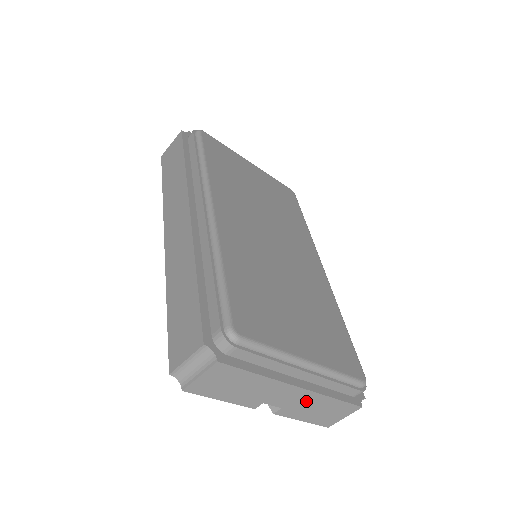
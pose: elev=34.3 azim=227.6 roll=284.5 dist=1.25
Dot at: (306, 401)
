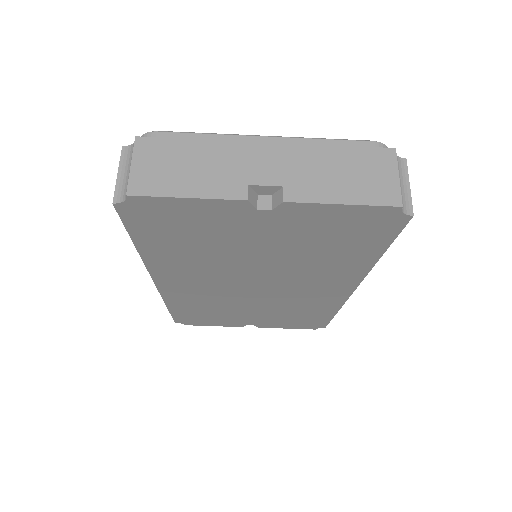
Dot at: (303, 163)
